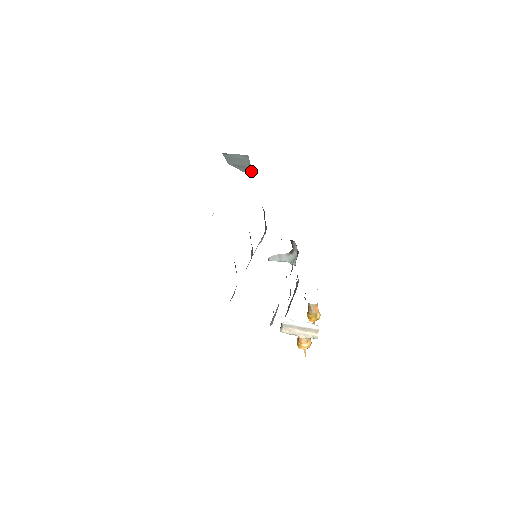
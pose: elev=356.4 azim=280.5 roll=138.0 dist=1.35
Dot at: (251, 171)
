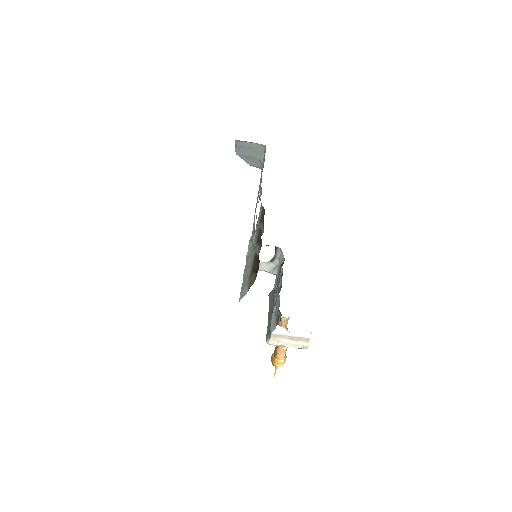
Dot at: (259, 164)
